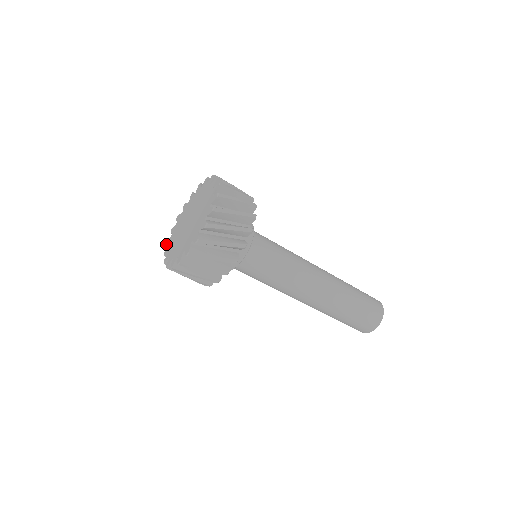
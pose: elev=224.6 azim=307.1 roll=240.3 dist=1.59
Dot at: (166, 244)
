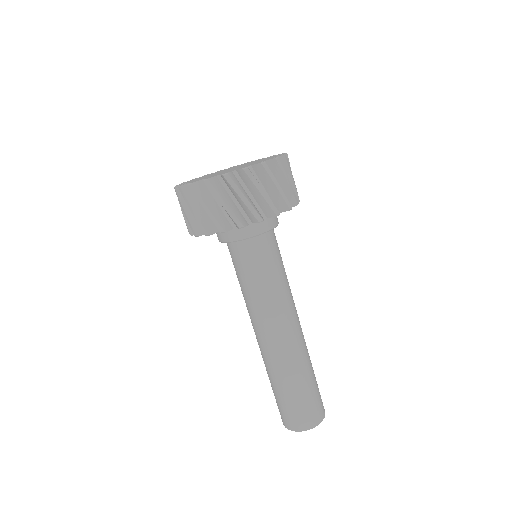
Dot at: occluded
